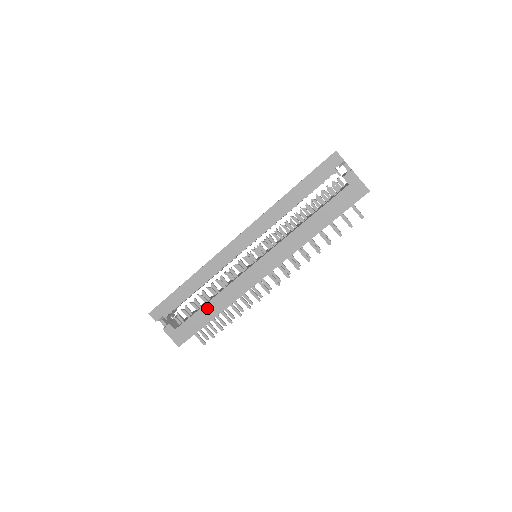
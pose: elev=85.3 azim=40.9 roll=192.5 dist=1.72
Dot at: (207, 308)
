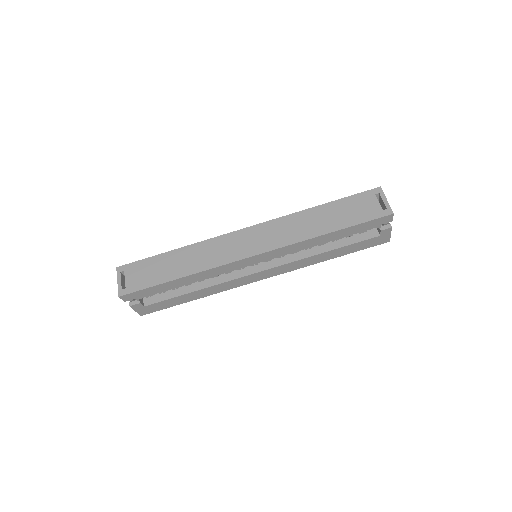
Dot at: (189, 295)
